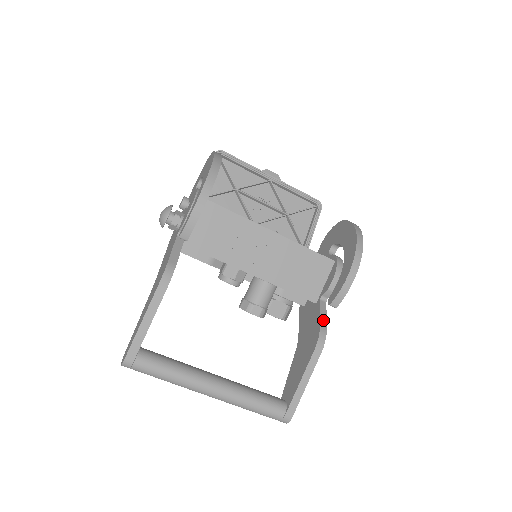
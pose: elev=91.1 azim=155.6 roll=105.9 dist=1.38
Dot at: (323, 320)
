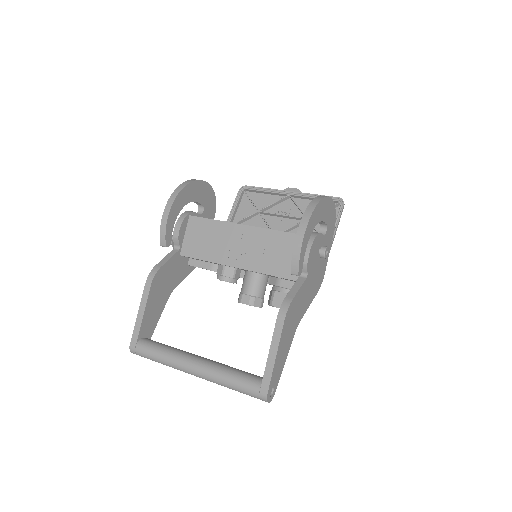
Dot at: (293, 292)
